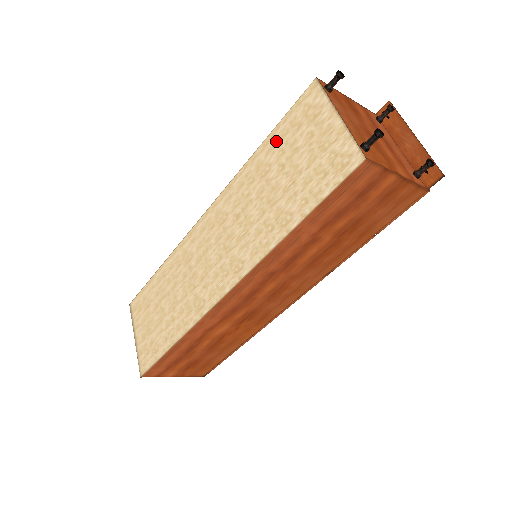
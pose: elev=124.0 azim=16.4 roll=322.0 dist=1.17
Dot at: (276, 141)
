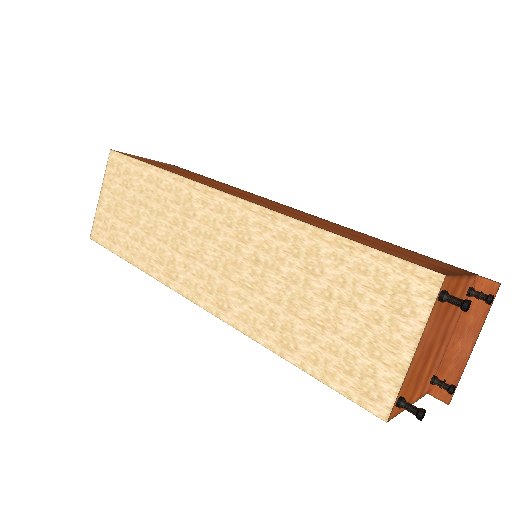
Dot at: (349, 261)
